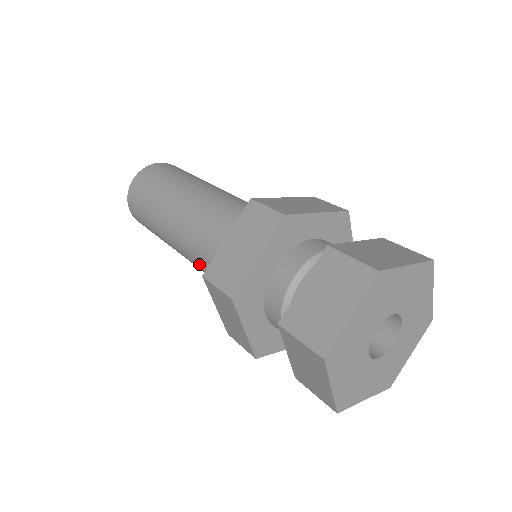
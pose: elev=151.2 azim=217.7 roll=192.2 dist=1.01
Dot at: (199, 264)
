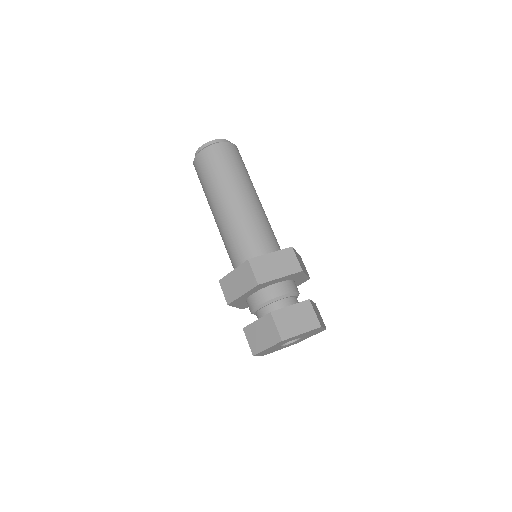
Dot at: occluded
